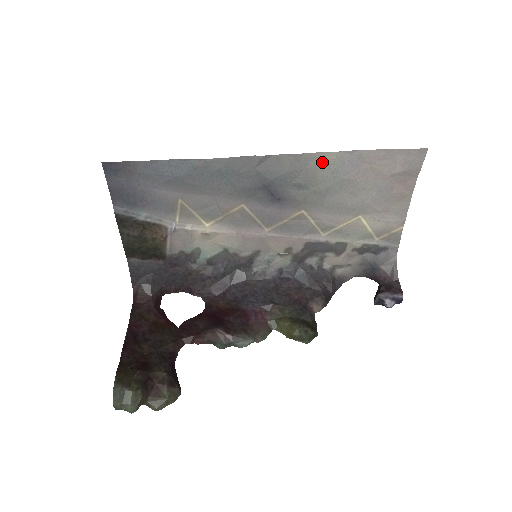
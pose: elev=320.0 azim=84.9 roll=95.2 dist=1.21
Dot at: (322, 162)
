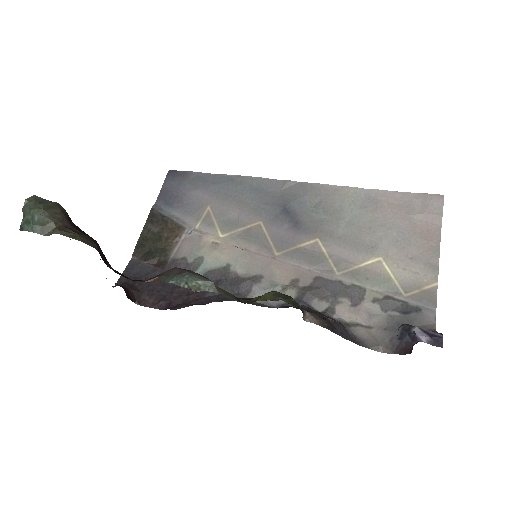
Dot at: (341, 194)
